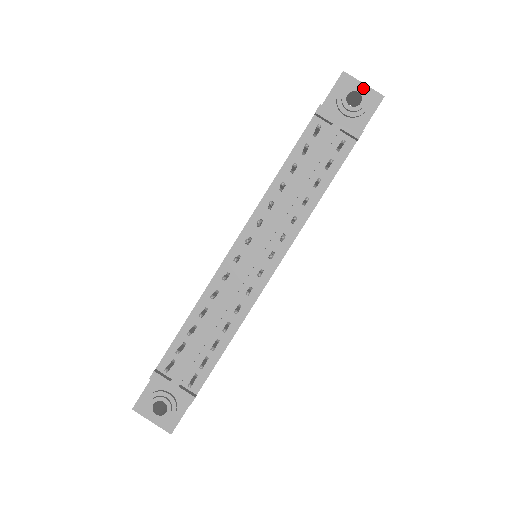
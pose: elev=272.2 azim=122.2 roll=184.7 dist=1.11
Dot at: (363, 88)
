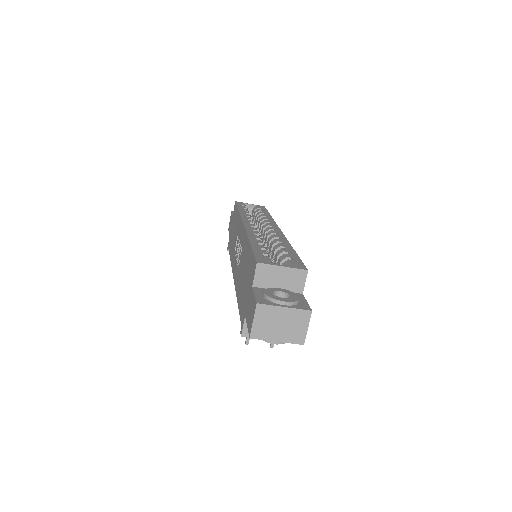
Dot at: (277, 343)
